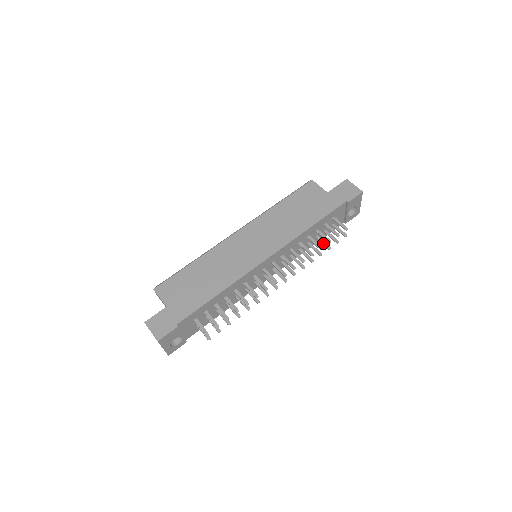
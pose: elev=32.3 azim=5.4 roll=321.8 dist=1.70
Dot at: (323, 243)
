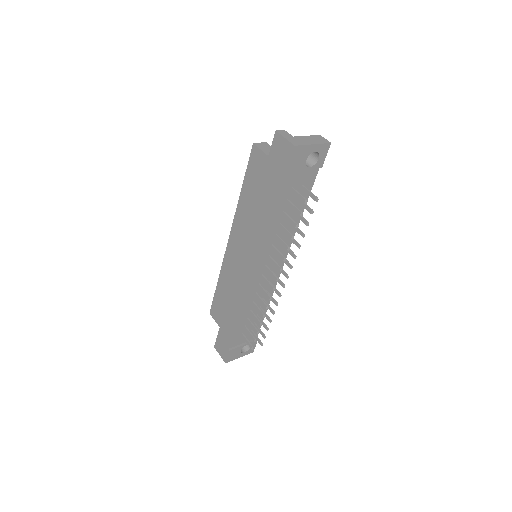
Dot at: (300, 219)
